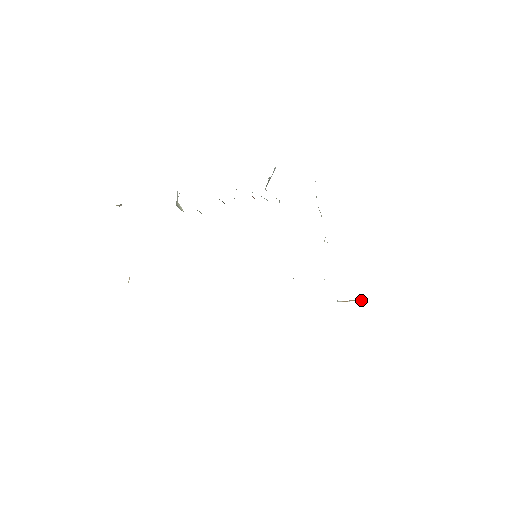
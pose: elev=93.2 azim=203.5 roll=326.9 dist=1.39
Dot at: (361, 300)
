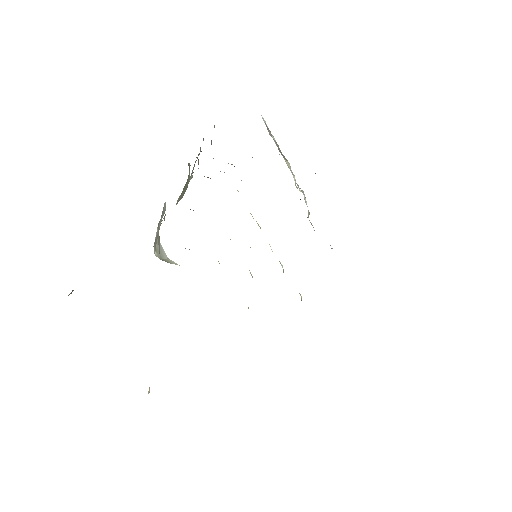
Dot at: occluded
